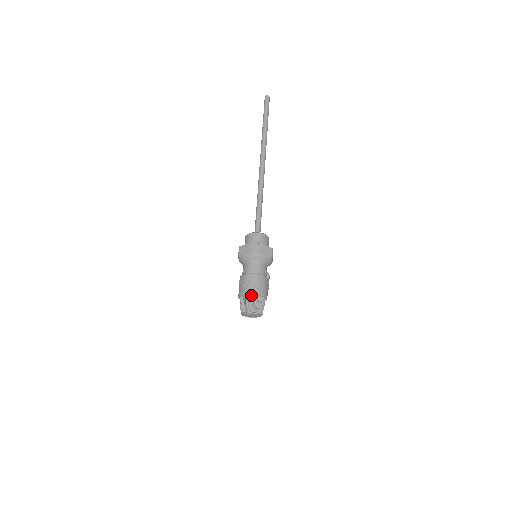
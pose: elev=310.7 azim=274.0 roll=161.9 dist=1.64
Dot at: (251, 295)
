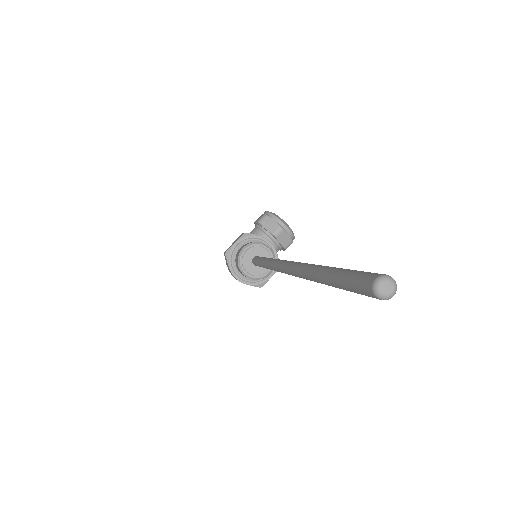
Dot at: occluded
